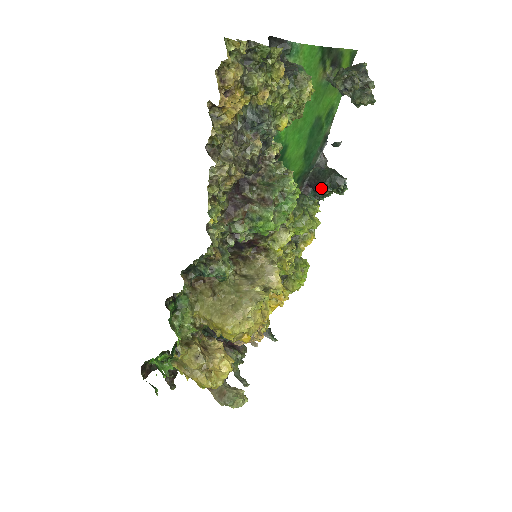
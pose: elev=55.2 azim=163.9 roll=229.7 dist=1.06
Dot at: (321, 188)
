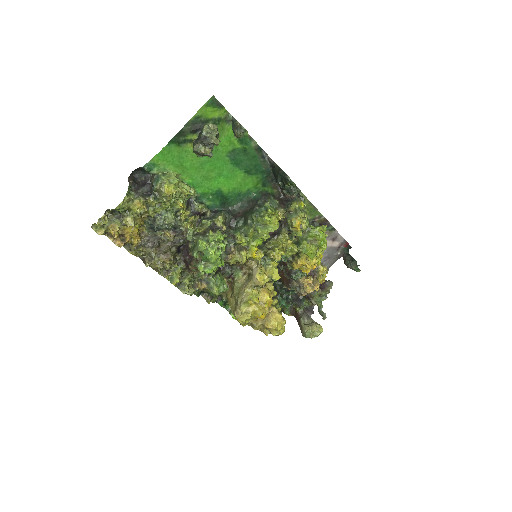
Dot at: (280, 186)
